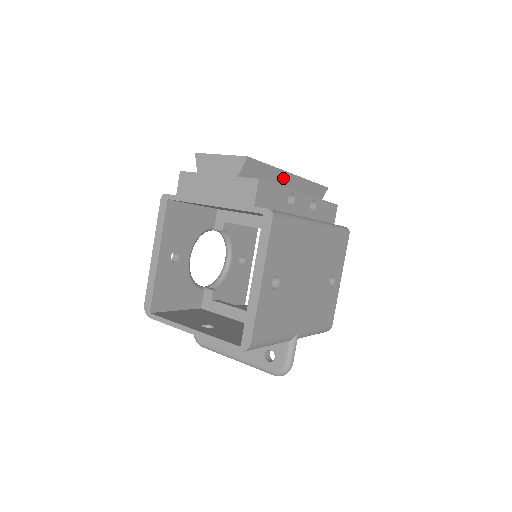
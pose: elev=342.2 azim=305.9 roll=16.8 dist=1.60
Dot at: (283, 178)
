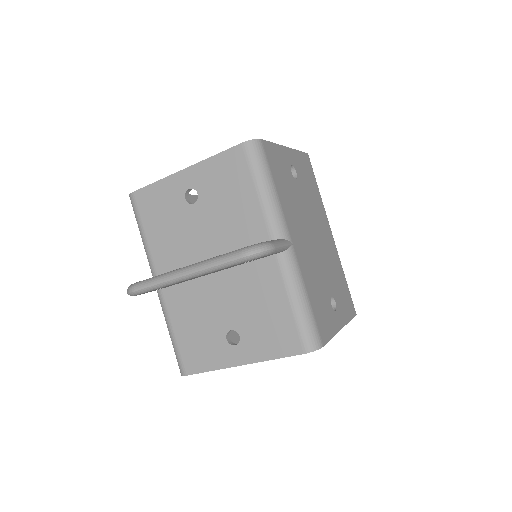
Dot at: occluded
